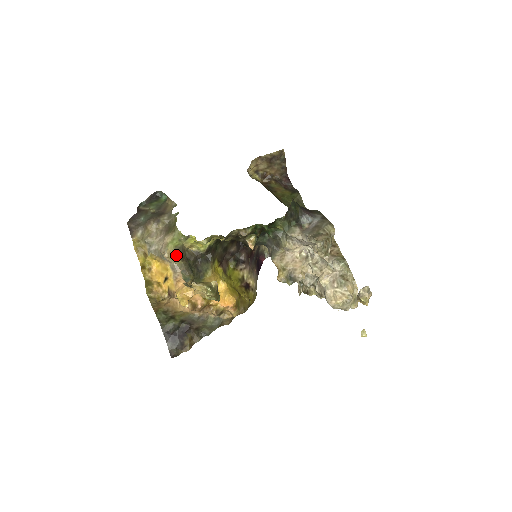
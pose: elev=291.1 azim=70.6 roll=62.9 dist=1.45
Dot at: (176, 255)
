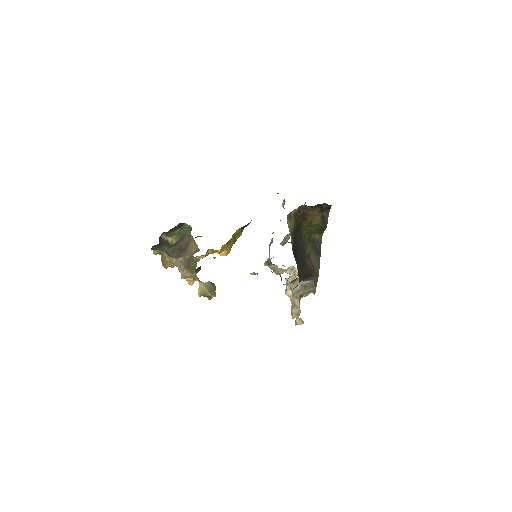
Dot at: occluded
